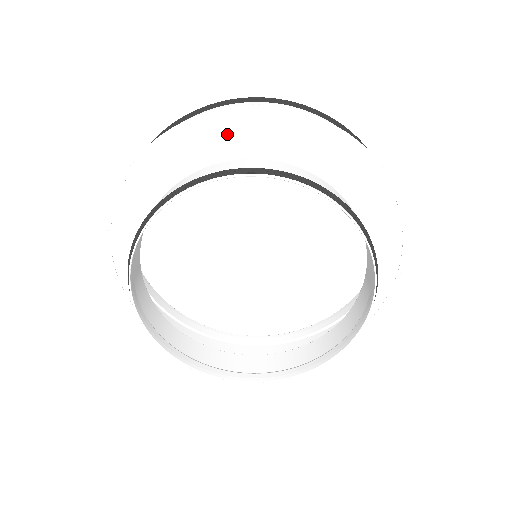
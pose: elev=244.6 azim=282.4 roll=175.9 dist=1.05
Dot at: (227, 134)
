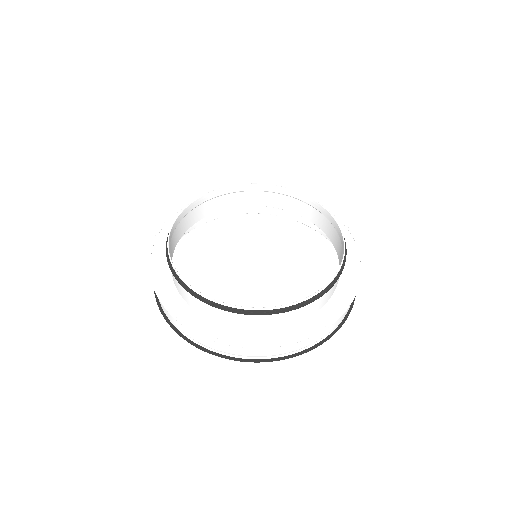
Dot at: occluded
